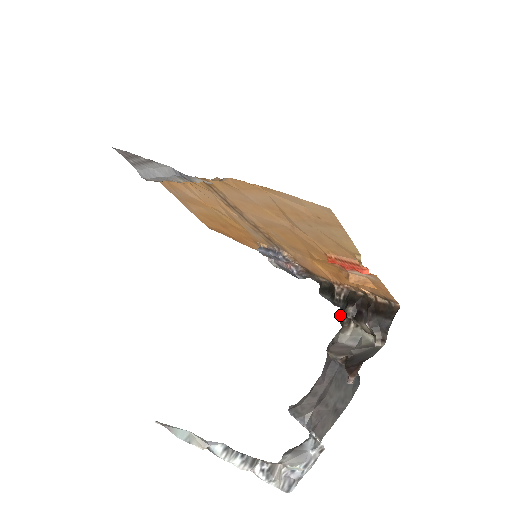
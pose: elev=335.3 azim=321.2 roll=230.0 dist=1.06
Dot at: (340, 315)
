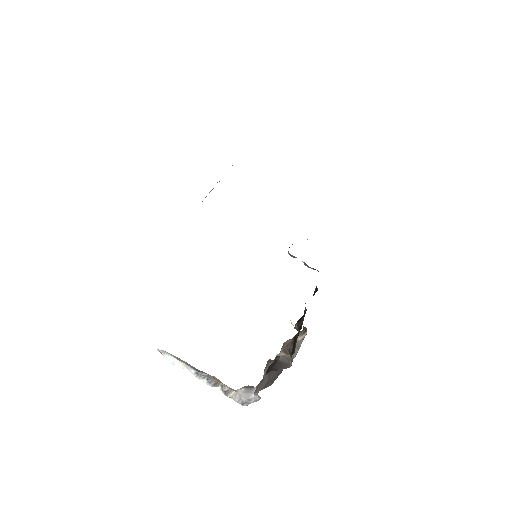
Dot at: occluded
